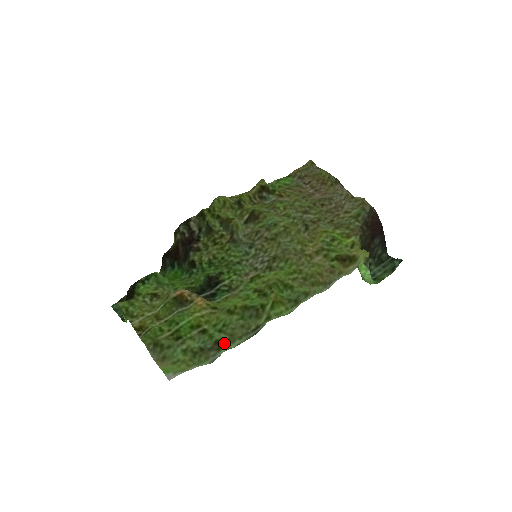
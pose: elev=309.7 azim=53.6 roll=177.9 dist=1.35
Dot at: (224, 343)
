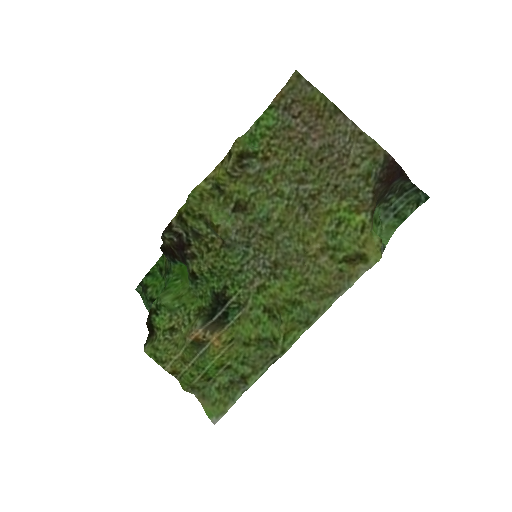
Dot at: (249, 377)
